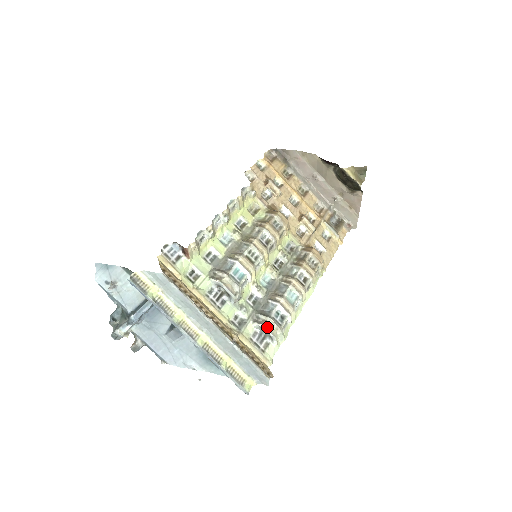
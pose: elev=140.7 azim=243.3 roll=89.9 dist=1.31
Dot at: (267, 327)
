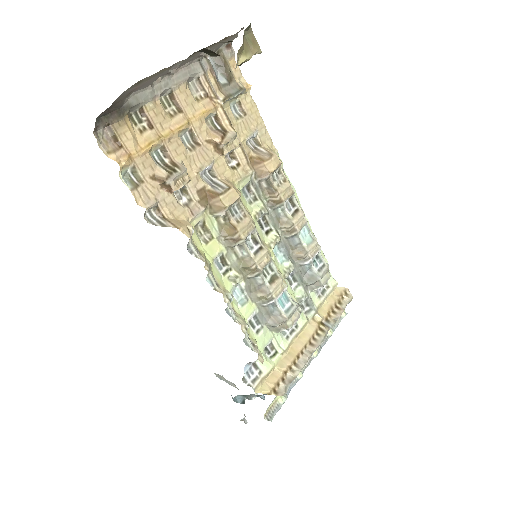
Dot at: (324, 283)
